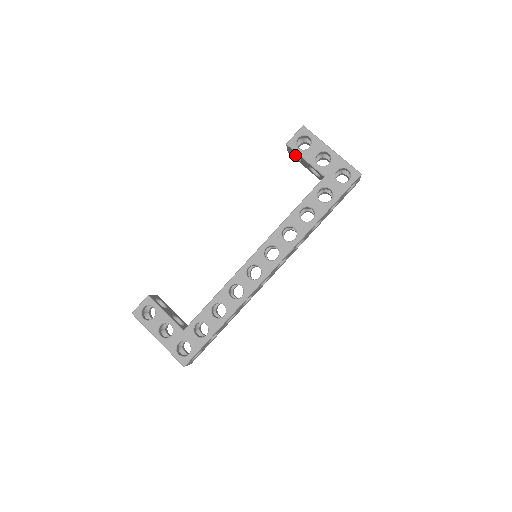
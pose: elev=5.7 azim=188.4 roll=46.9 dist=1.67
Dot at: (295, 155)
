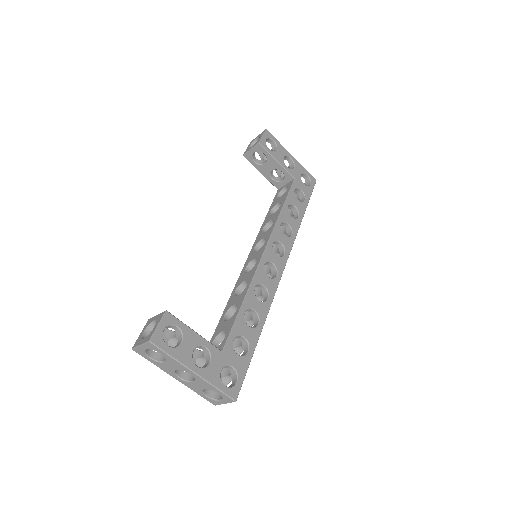
Dot at: (253, 158)
